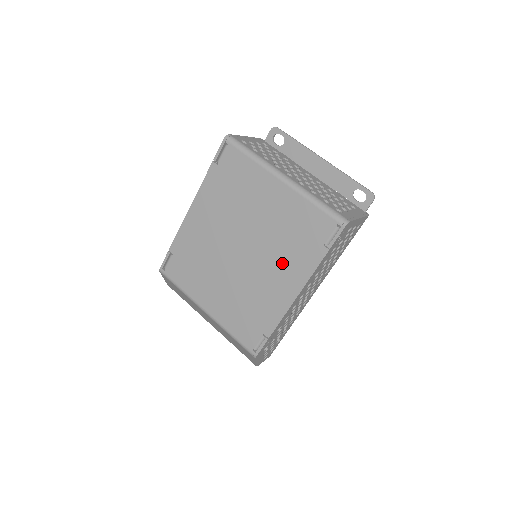
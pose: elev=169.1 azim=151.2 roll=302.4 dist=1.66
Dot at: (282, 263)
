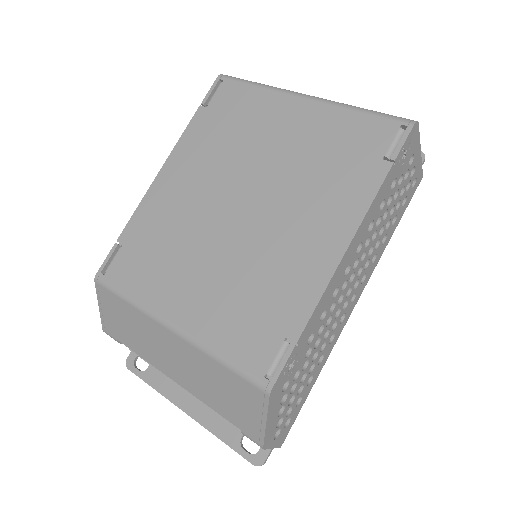
Dot at: (314, 205)
